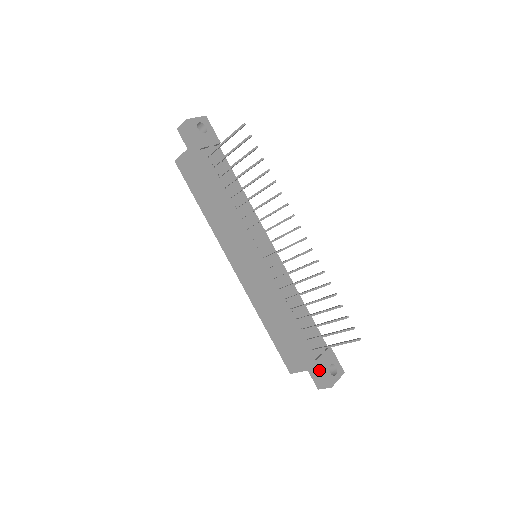
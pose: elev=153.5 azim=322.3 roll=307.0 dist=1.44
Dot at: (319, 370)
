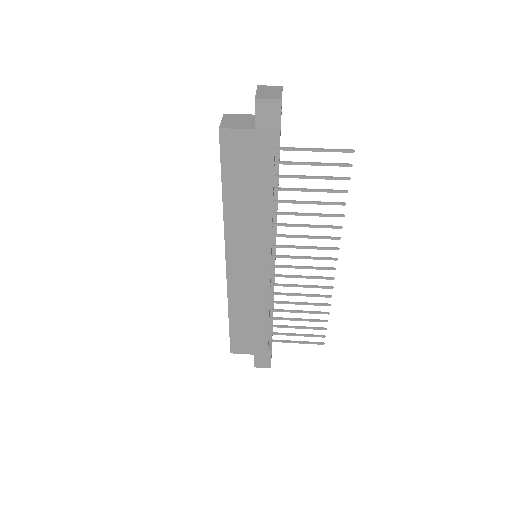
Dot at: (268, 357)
